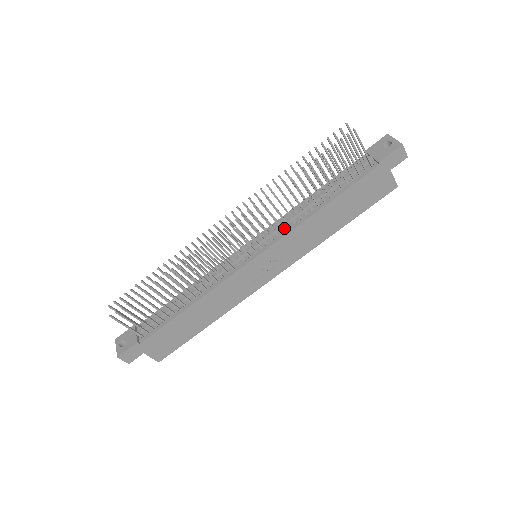
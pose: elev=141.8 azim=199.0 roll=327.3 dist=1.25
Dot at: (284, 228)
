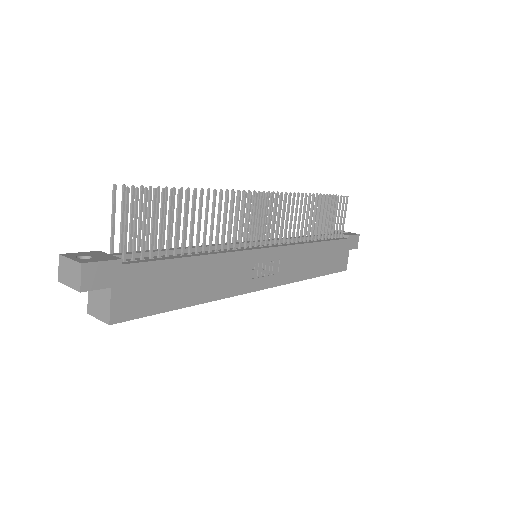
Dot at: (287, 242)
